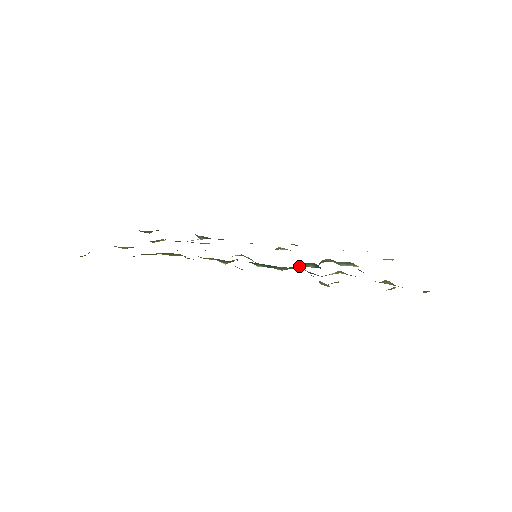
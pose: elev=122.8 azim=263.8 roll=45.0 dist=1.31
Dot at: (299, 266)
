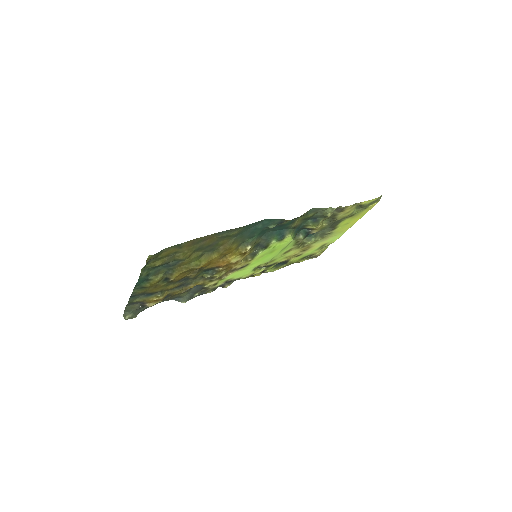
Dot at: (294, 238)
